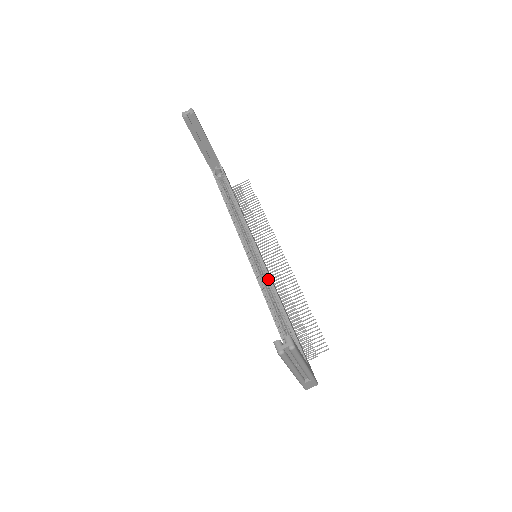
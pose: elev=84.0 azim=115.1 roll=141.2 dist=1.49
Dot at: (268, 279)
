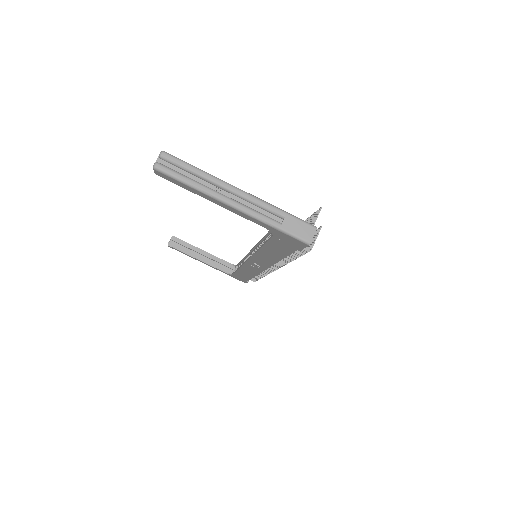
Dot at: occluded
